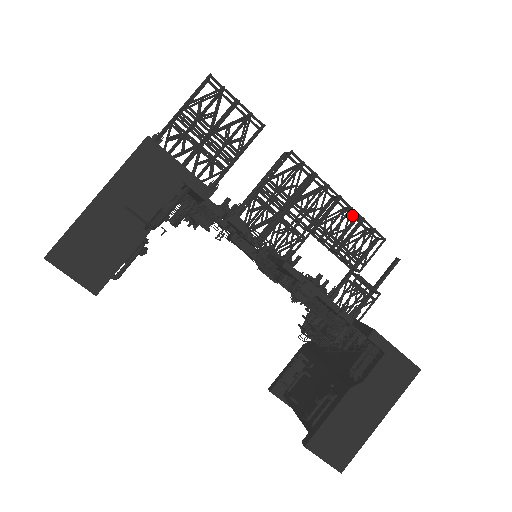
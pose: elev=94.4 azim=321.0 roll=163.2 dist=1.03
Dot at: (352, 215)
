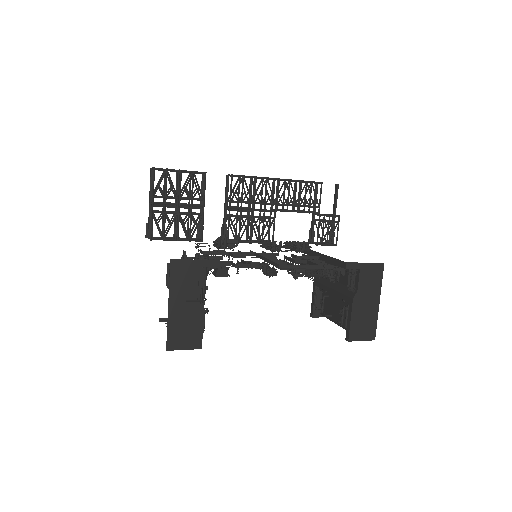
Dot at: (292, 181)
